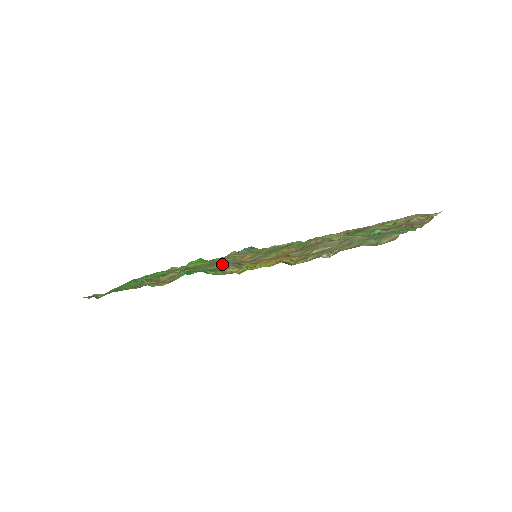
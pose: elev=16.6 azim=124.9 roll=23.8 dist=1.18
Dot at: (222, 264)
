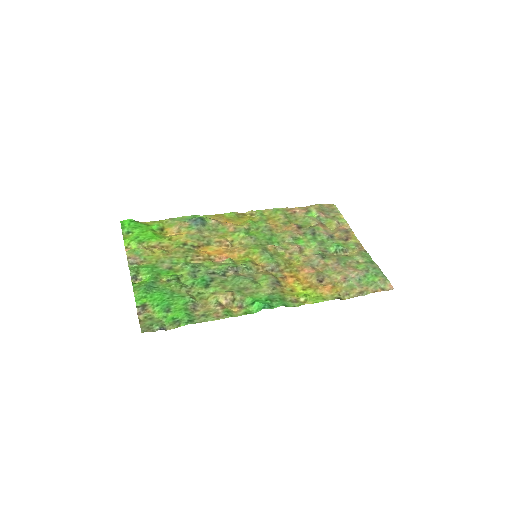
Dot at: (264, 282)
